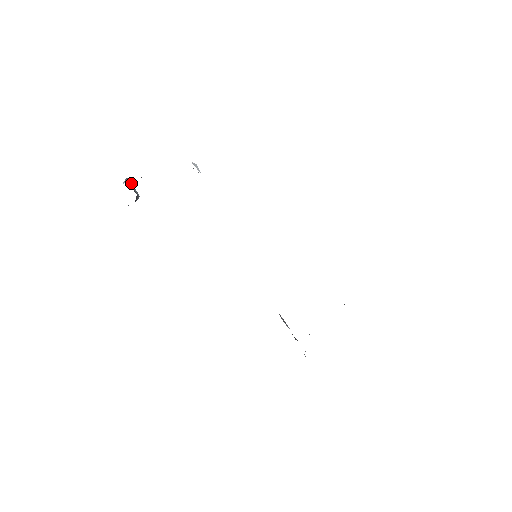
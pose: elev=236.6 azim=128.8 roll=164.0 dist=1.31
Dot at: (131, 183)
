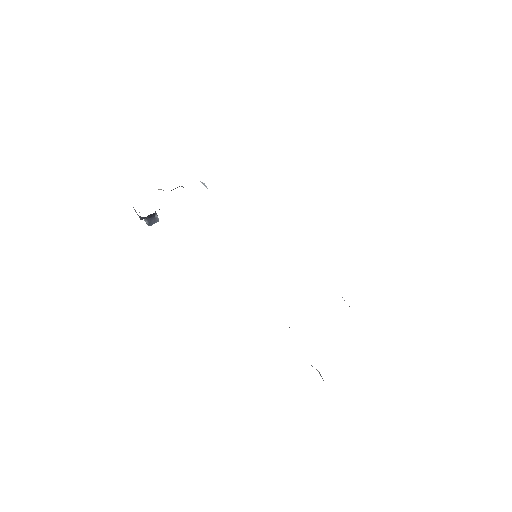
Dot at: occluded
